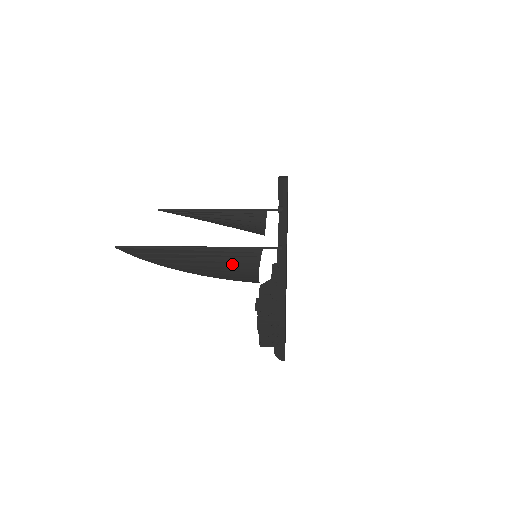
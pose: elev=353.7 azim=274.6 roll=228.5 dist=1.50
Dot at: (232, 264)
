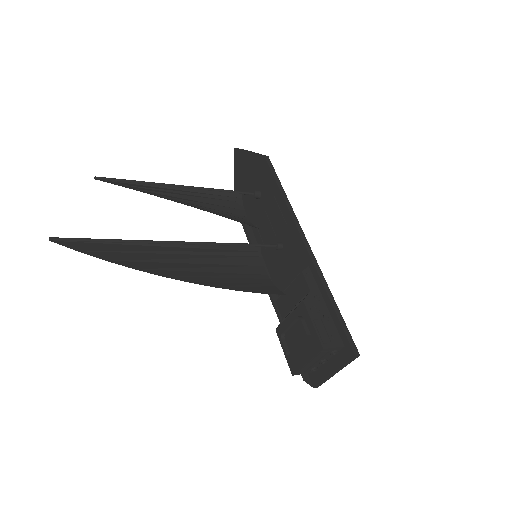
Dot at: (235, 268)
